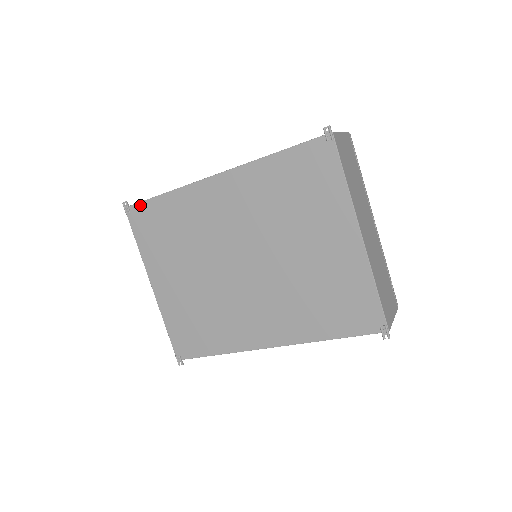
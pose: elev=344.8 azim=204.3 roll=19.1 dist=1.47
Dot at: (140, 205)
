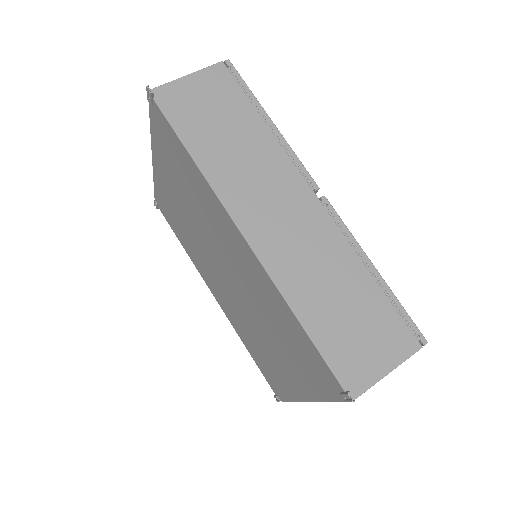
Dot at: (164, 118)
